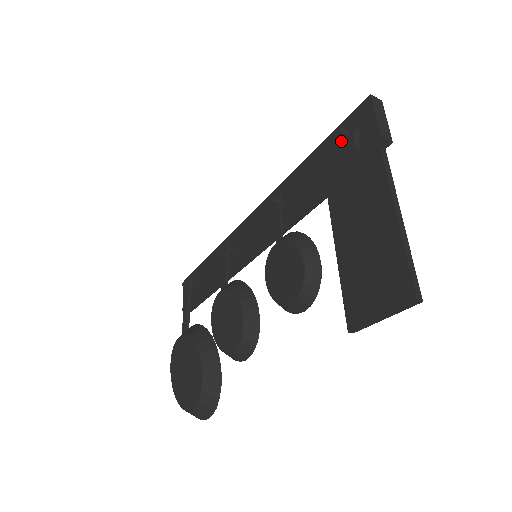
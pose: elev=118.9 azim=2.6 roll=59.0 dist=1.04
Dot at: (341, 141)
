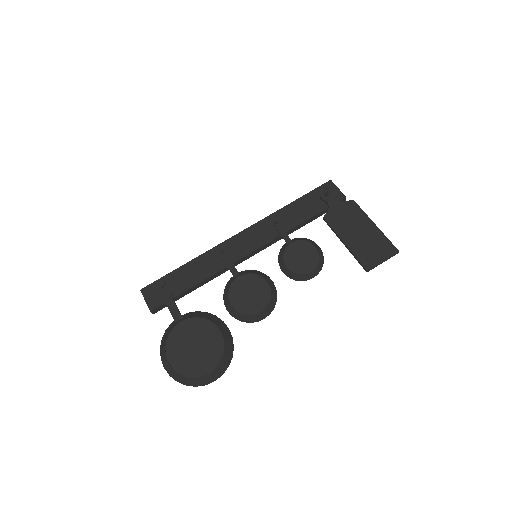
Dot at: (324, 196)
